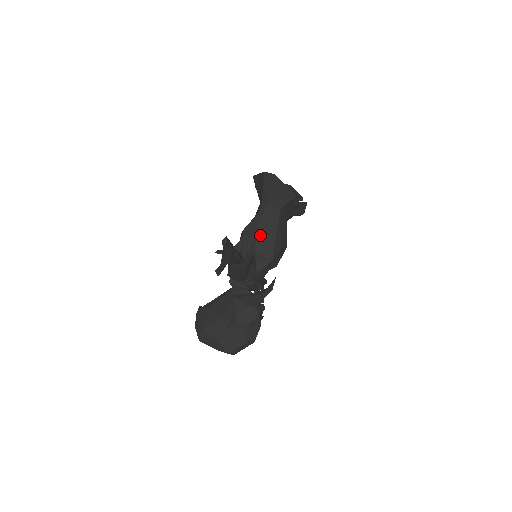
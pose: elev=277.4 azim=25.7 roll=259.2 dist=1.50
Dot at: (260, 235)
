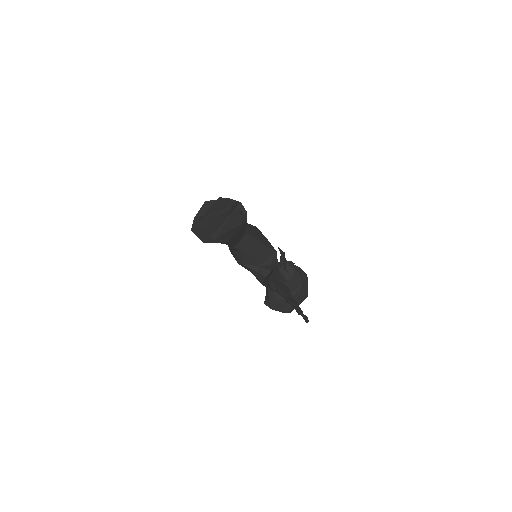
Dot at: (257, 256)
